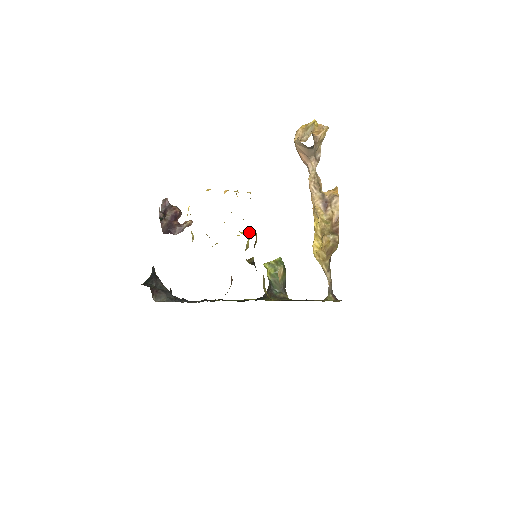
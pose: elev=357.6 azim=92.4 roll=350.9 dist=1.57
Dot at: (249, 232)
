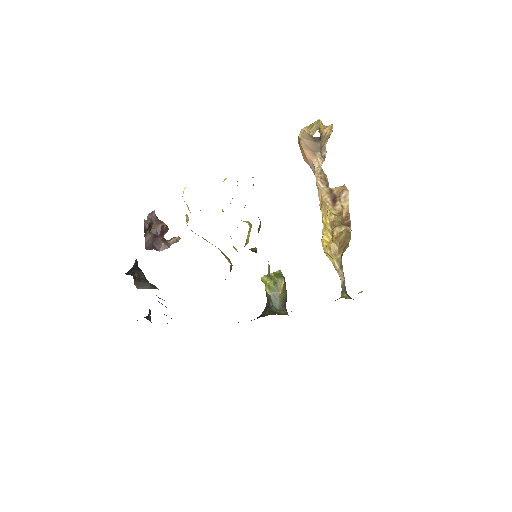
Dot at: (250, 223)
